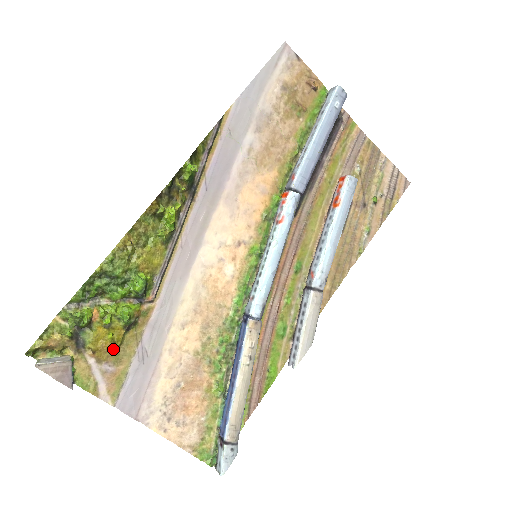
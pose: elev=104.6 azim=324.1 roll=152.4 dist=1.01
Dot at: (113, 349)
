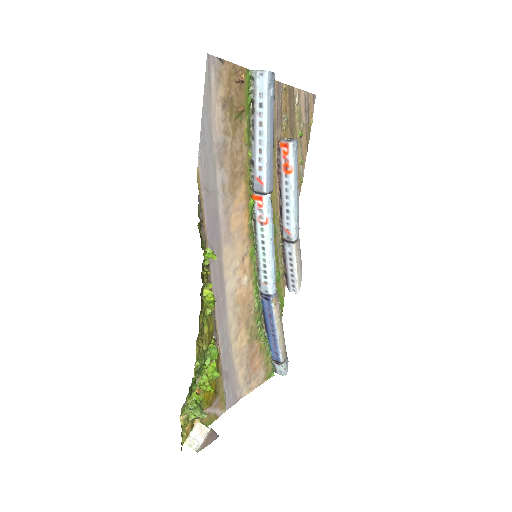
Dot at: (215, 393)
